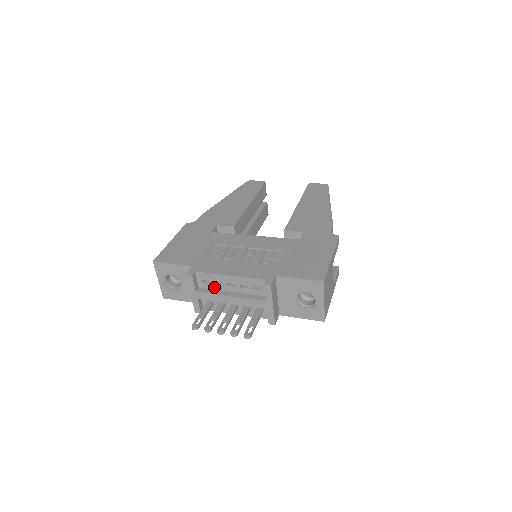
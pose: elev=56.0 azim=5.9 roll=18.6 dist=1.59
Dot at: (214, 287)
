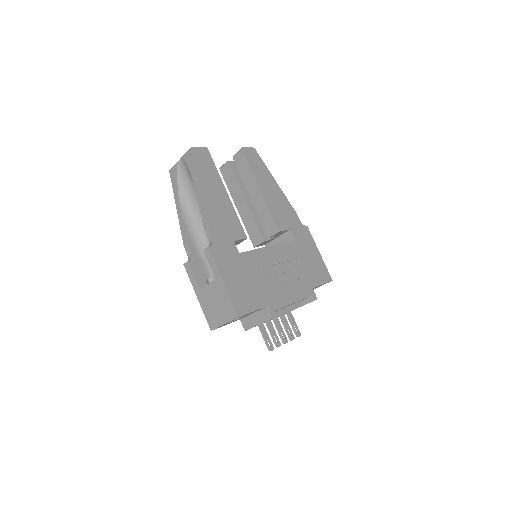
Dot at: occluded
